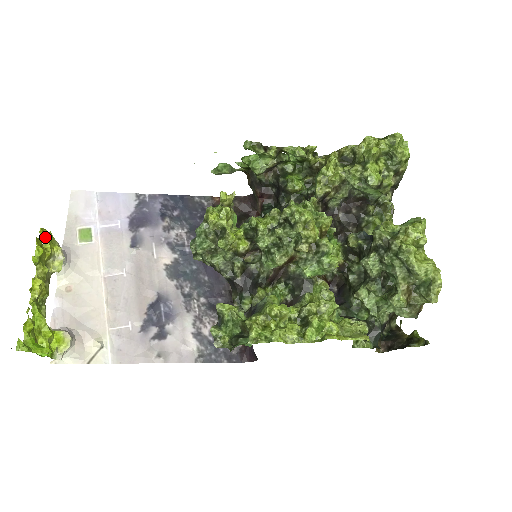
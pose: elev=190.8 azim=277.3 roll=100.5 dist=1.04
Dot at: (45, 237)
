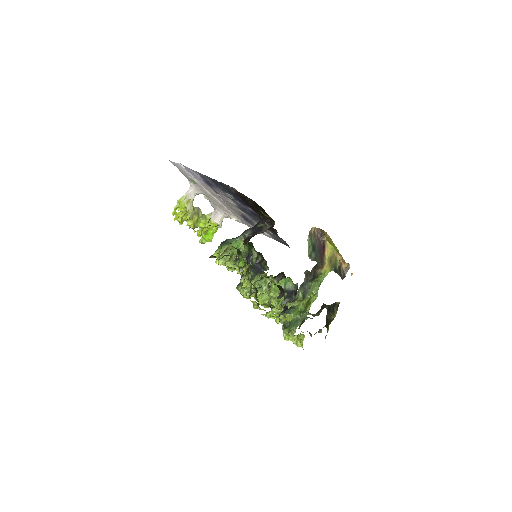
Dot at: (177, 208)
